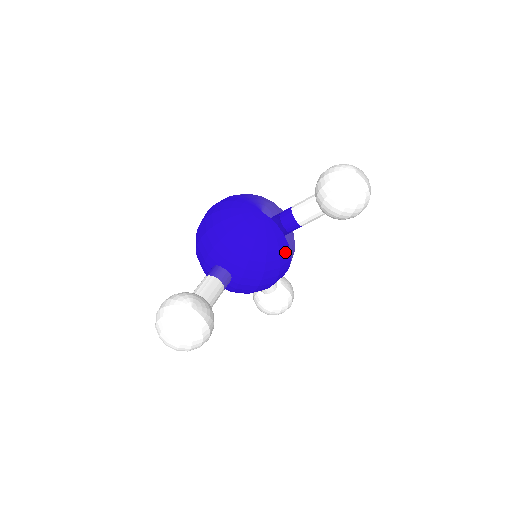
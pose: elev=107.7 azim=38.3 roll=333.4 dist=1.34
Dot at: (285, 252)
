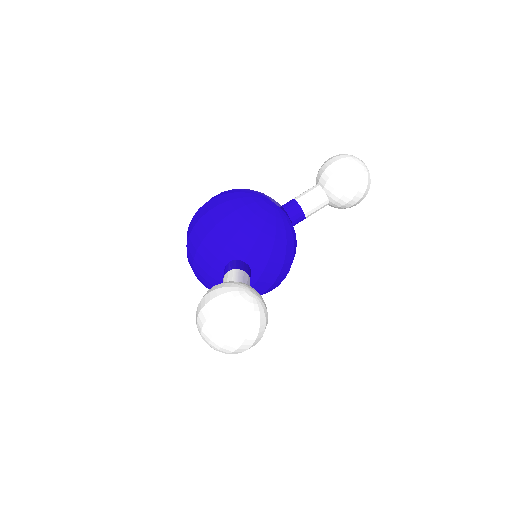
Dot at: (295, 245)
